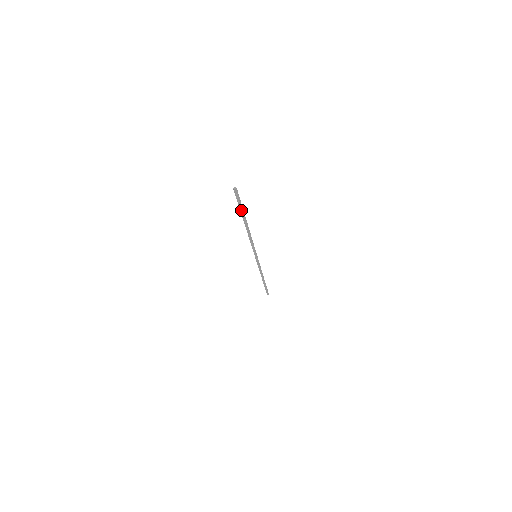
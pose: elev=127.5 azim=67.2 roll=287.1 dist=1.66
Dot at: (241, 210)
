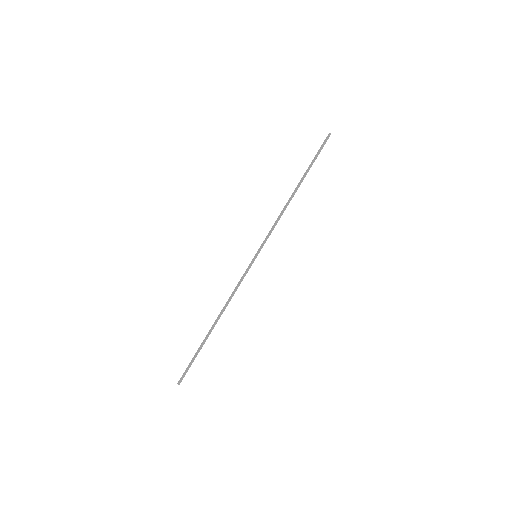
Dot at: (311, 165)
